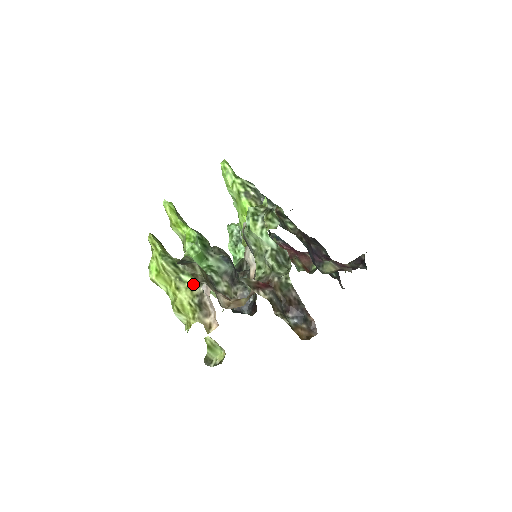
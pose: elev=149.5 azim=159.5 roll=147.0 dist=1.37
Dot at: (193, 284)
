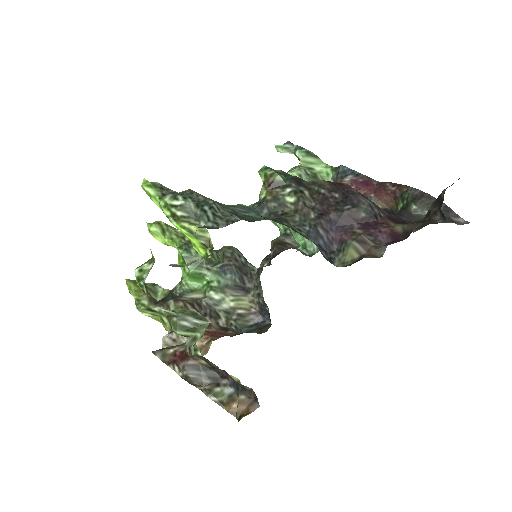
Dot at: (169, 328)
